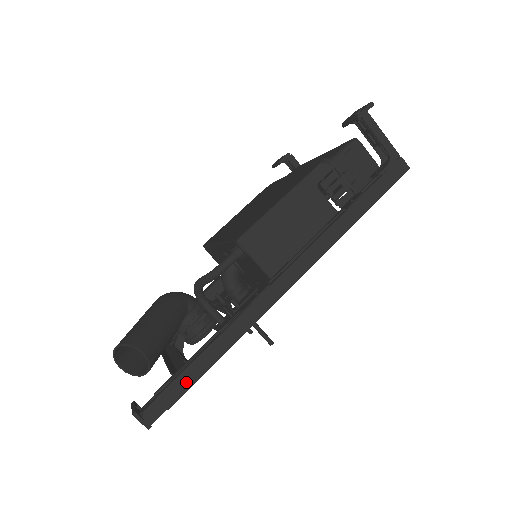
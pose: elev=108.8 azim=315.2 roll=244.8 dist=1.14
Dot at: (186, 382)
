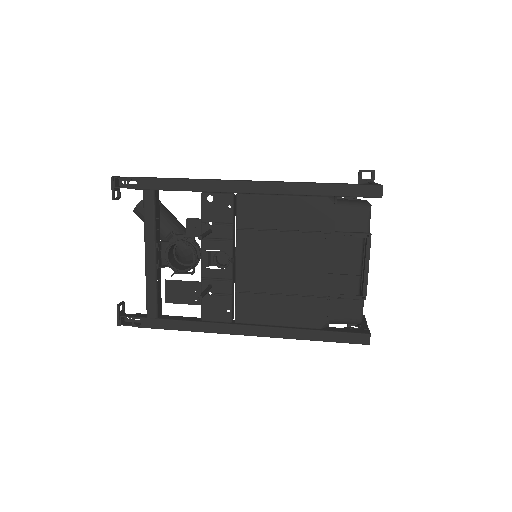
Dot at: (148, 178)
